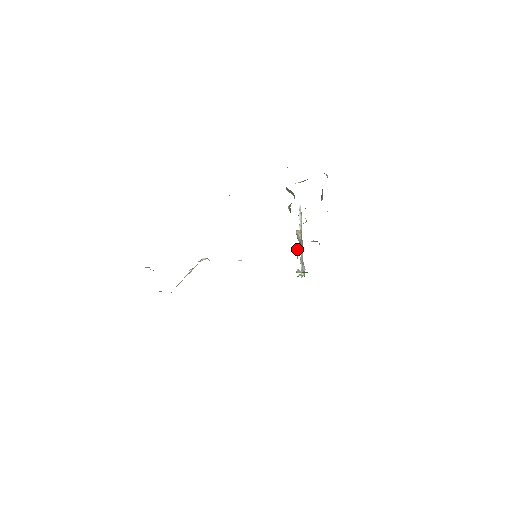
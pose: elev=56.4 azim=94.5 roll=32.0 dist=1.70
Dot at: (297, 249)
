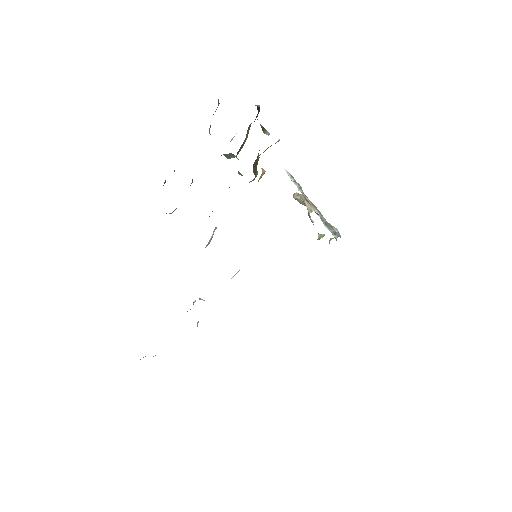
Dot at: occluded
